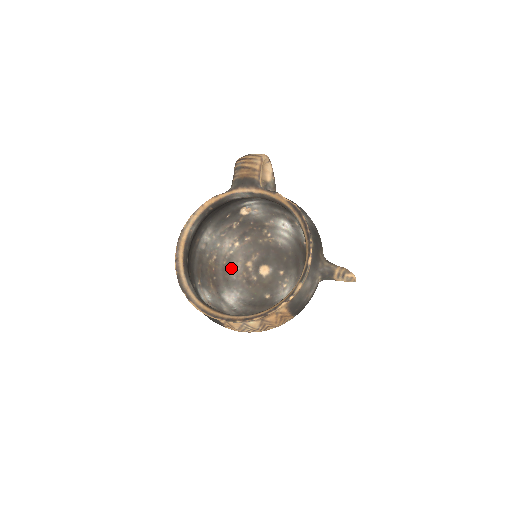
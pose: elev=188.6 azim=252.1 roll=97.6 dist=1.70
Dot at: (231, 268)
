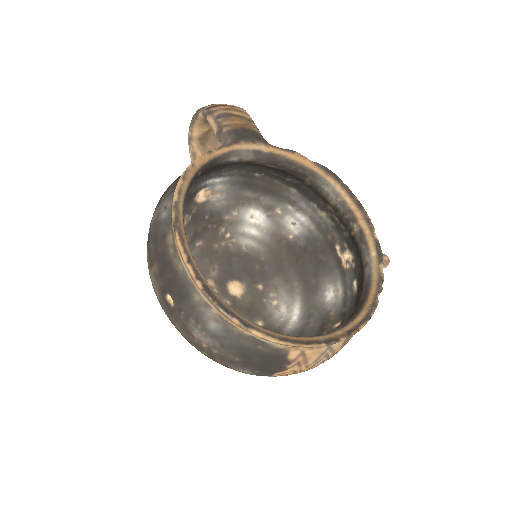
Dot at: occluded
